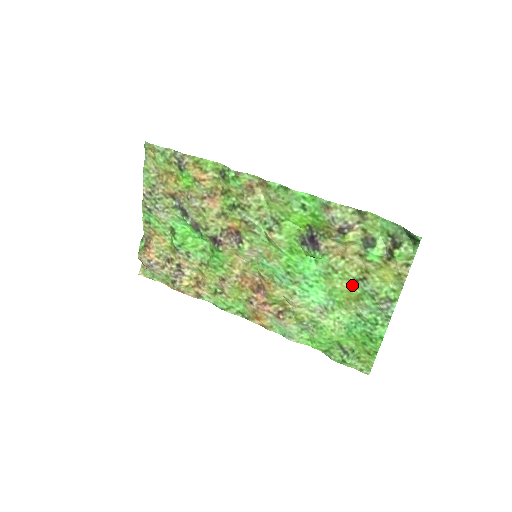
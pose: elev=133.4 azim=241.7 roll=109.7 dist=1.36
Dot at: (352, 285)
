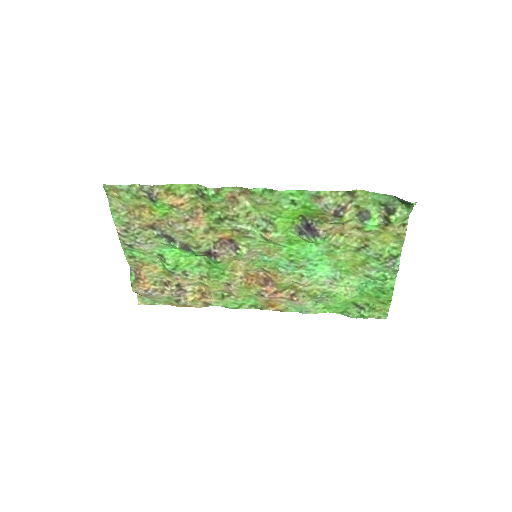
Dot at: (355, 254)
